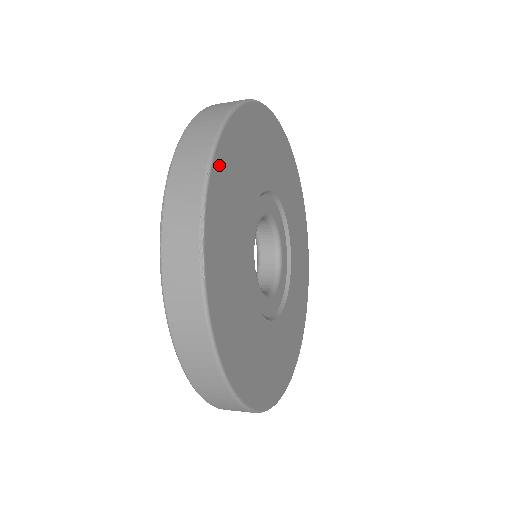
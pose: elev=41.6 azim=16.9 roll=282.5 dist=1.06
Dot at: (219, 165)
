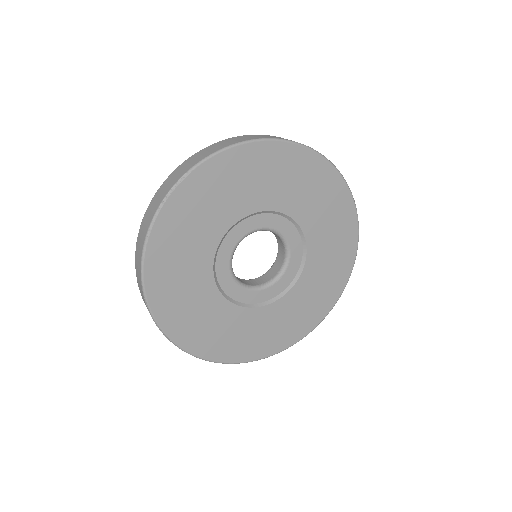
Dot at: (154, 290)
